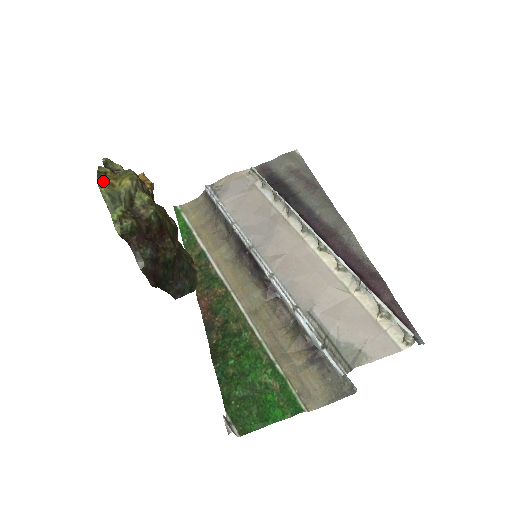
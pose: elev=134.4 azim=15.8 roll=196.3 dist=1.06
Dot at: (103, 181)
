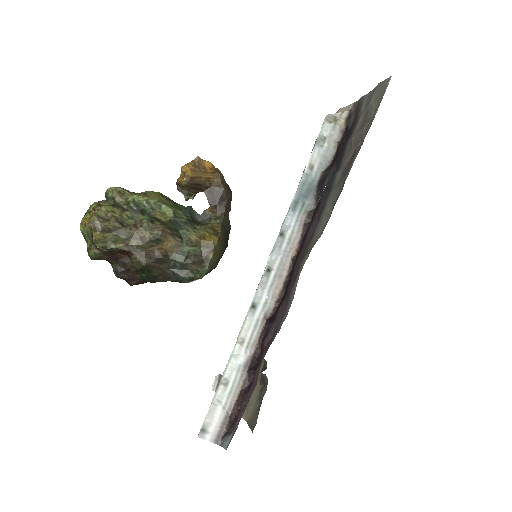
Dot at: (83, 222)
